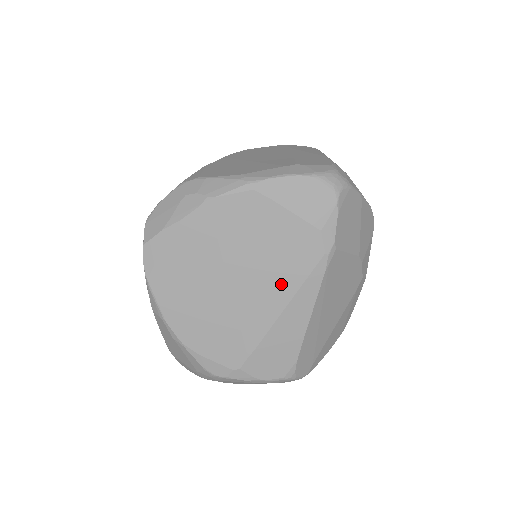
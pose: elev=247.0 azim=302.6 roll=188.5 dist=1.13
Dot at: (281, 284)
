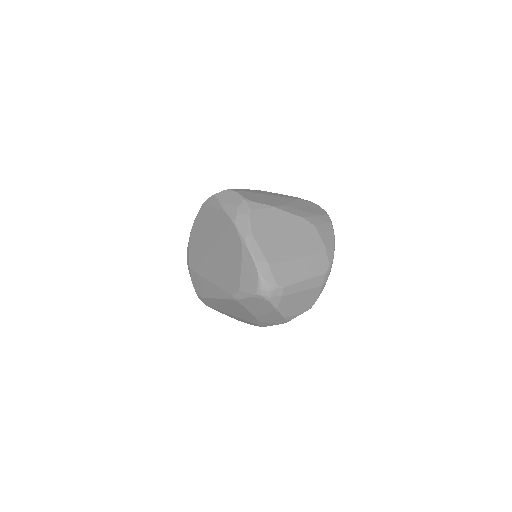
Dot at: (219, 277)
